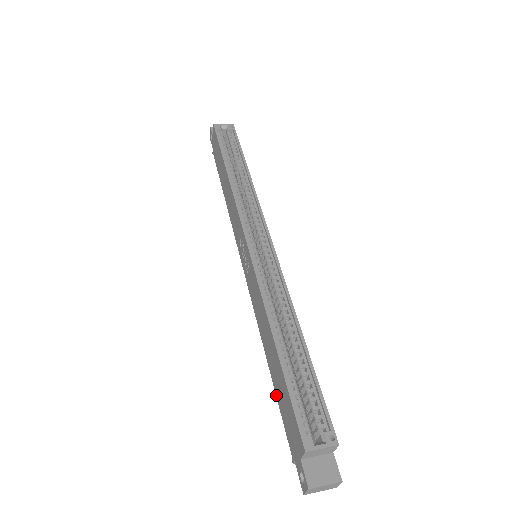
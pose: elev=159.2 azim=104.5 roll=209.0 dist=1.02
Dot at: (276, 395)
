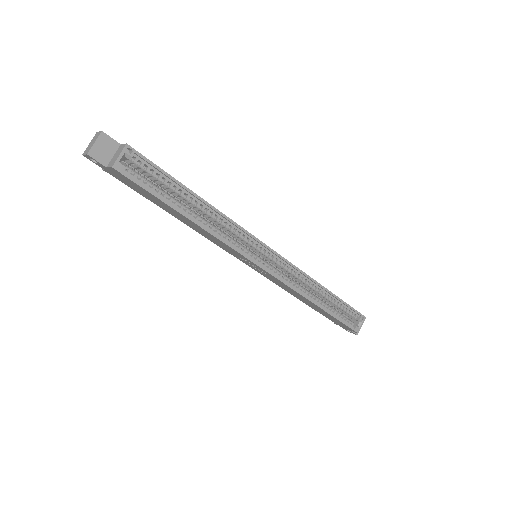
Dot at: occluded
